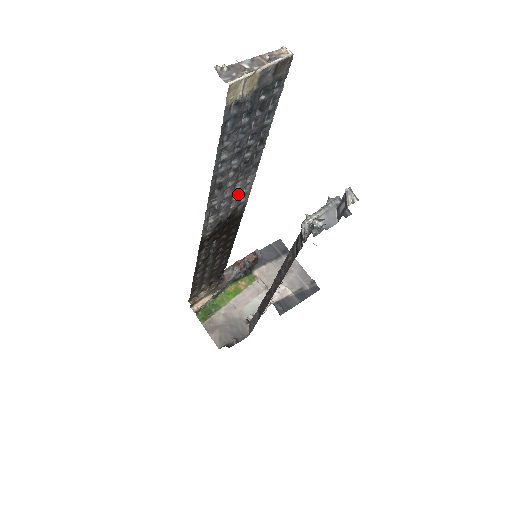
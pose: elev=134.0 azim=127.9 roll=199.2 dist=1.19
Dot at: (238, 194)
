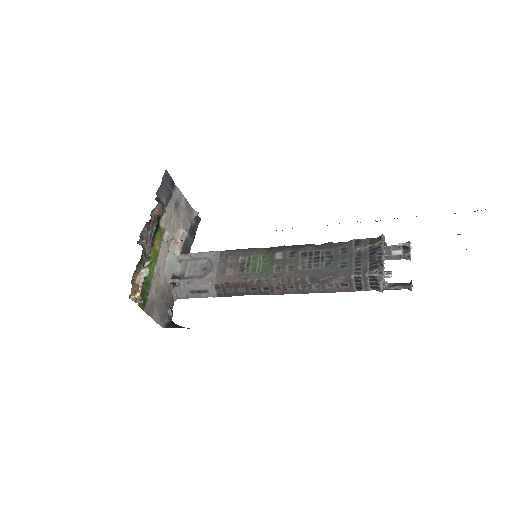
Dot at: occluded
